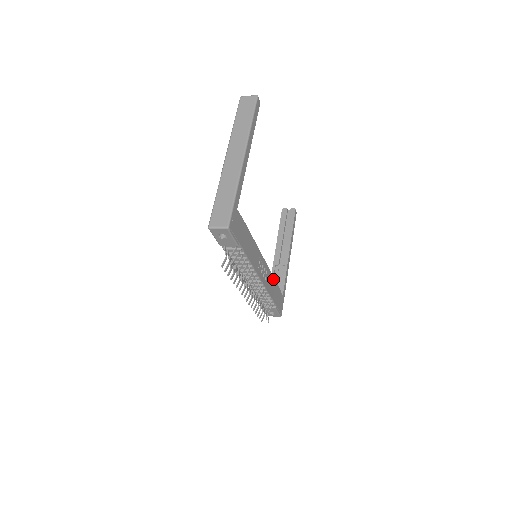
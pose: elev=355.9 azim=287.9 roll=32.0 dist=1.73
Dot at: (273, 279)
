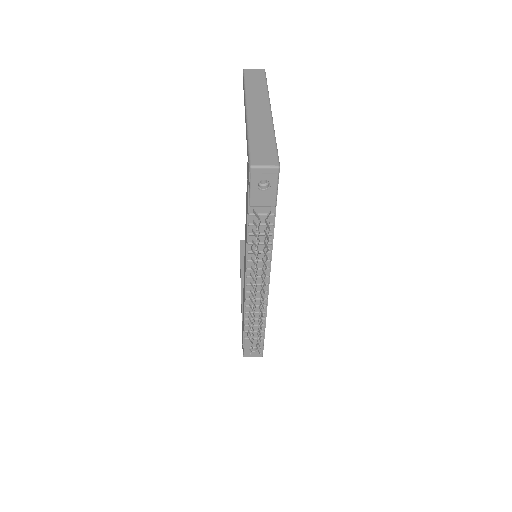
Dot at: occluded
